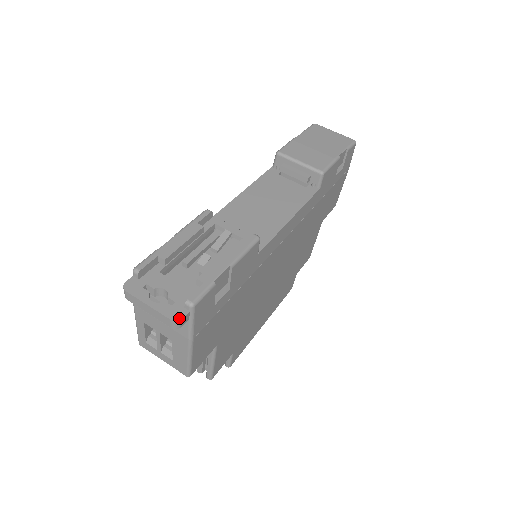
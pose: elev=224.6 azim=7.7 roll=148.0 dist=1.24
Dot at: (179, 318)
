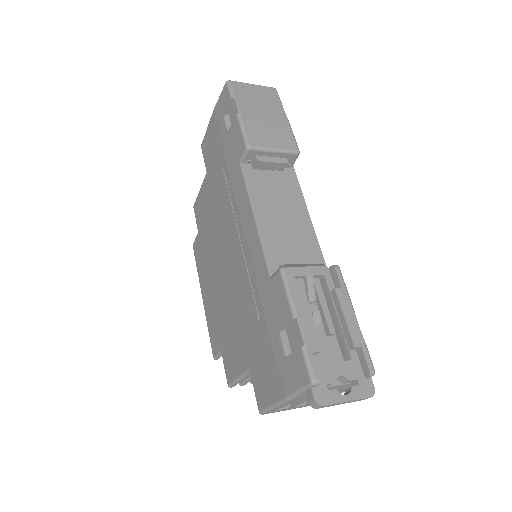
Dot at: (373, 390)
